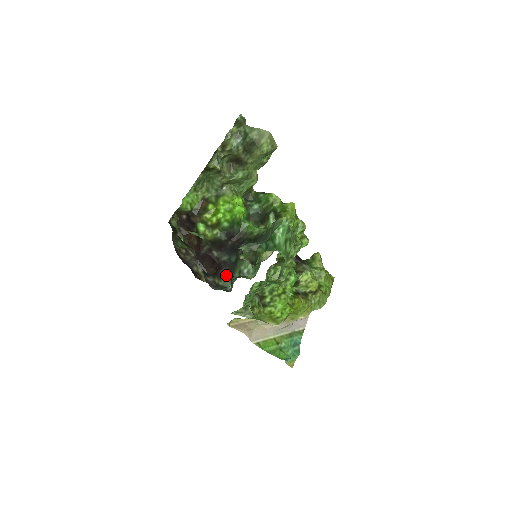
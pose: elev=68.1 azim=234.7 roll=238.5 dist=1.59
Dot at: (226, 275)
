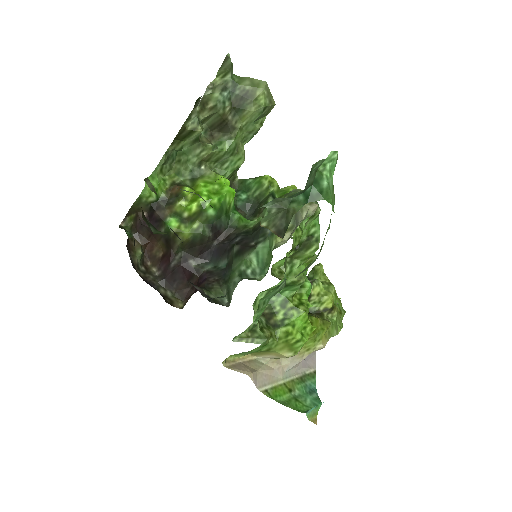
Dot at: (217, 285)
